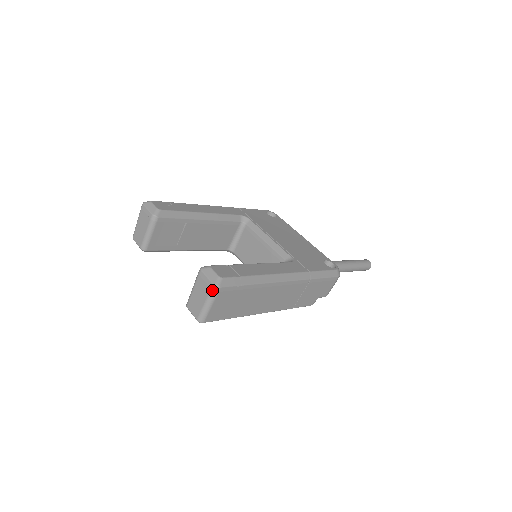
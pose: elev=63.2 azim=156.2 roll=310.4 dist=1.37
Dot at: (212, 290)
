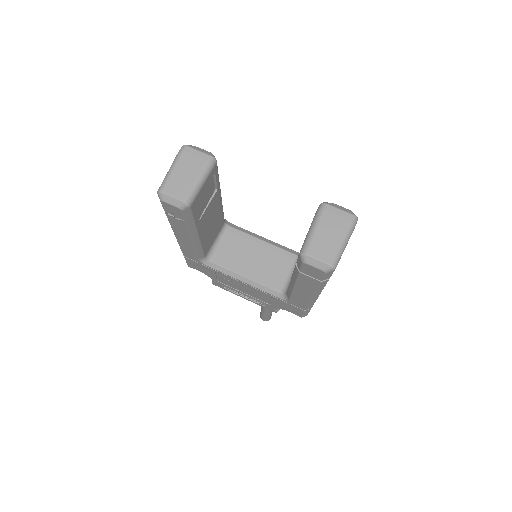
Dot at: (352, 222)
